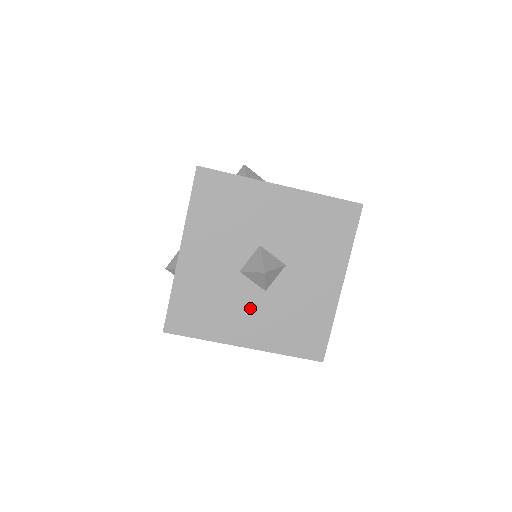
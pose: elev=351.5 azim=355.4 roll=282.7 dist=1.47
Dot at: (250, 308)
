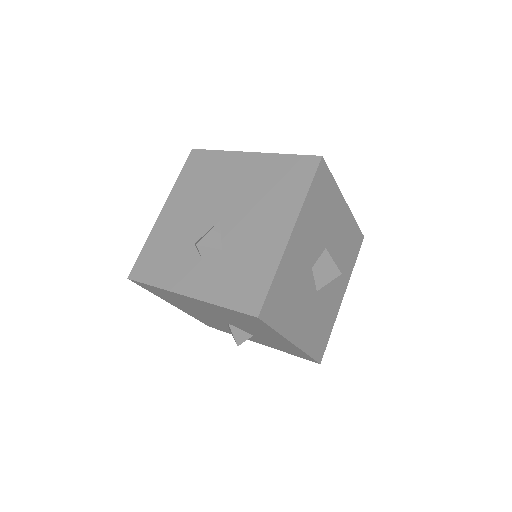
Dot at: (307, 305)
